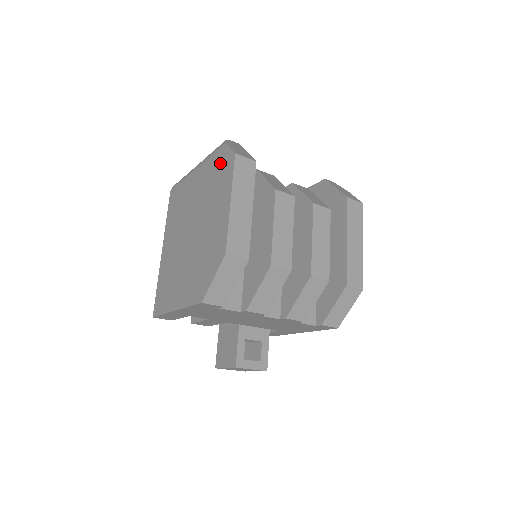
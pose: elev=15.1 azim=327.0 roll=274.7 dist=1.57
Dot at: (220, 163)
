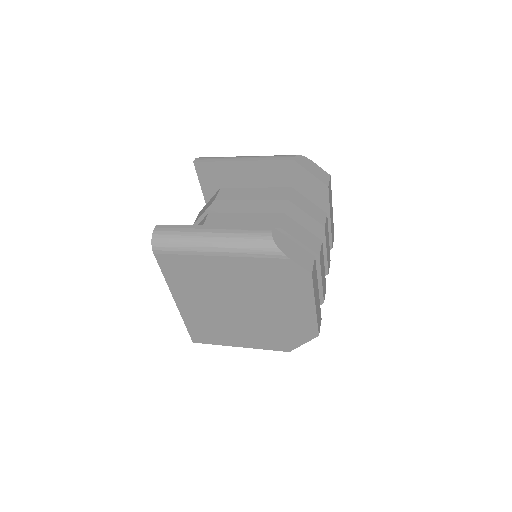
Dot at: (282, 271)
